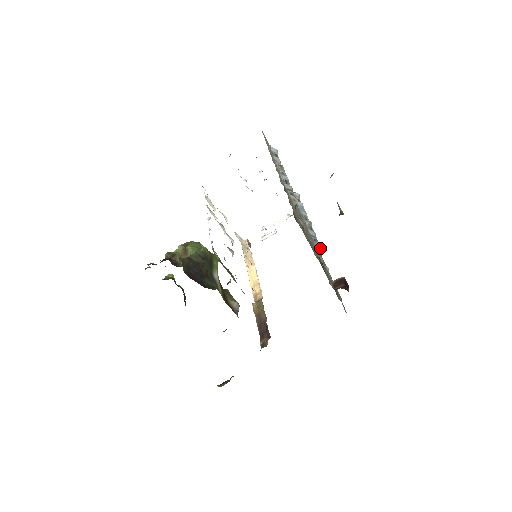
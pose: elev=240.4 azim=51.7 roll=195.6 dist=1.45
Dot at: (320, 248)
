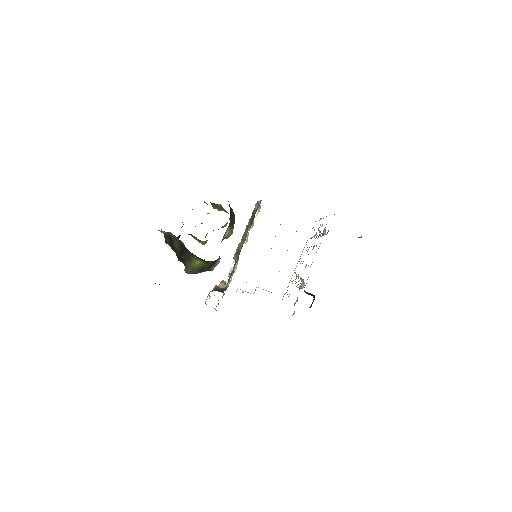
Dot at: (303, 286)
